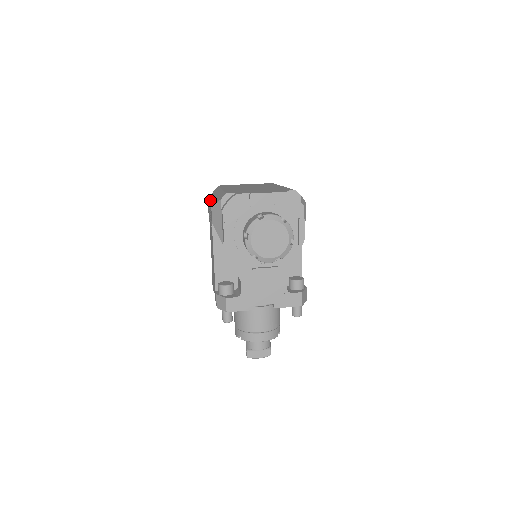
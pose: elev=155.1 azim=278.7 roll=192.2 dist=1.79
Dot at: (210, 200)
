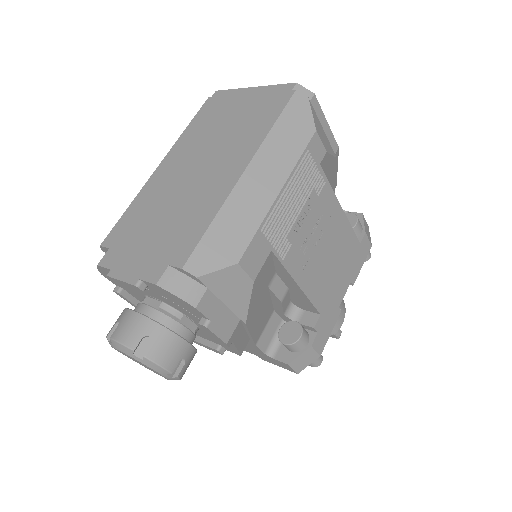
Dot at: occluded
